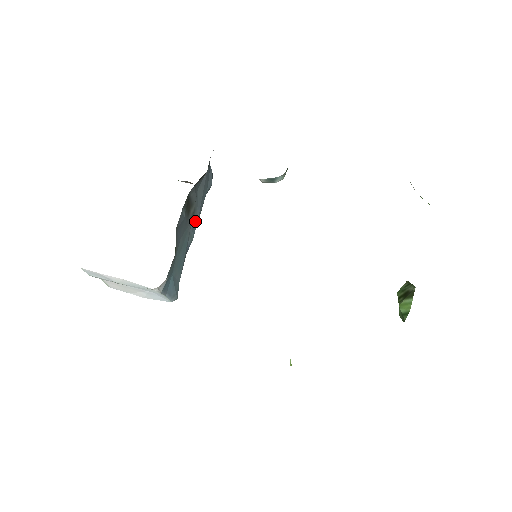
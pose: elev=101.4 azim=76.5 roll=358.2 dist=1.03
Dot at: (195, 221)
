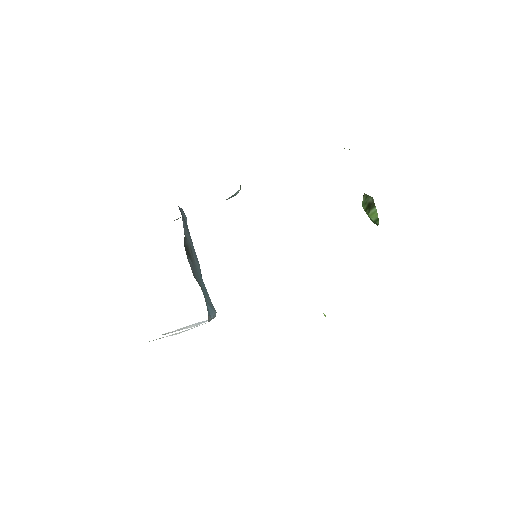
Dot at: (194, 253)
